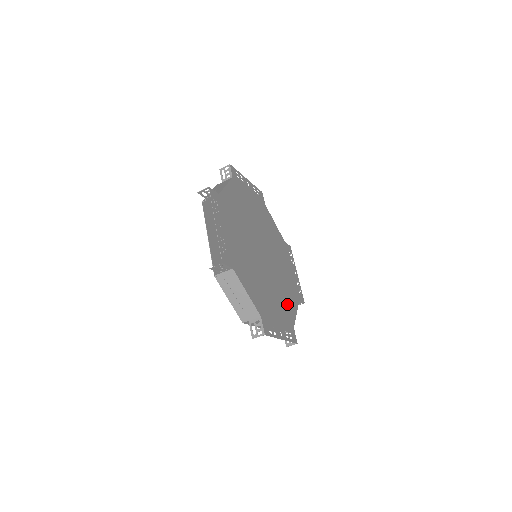
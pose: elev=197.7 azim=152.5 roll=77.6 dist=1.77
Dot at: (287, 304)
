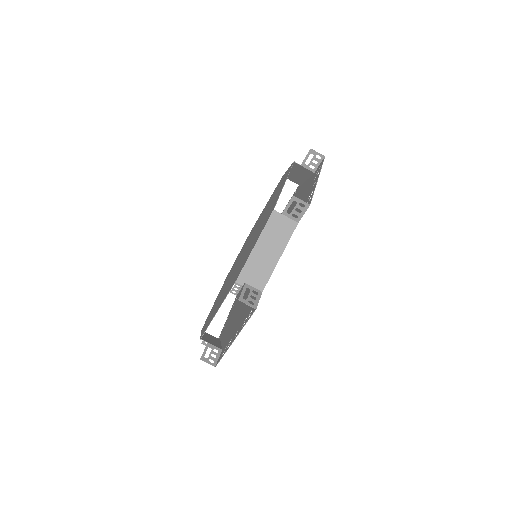
Dot at: (233, 324)
